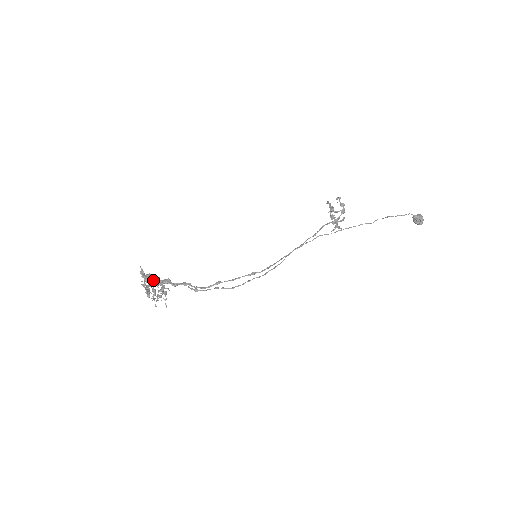
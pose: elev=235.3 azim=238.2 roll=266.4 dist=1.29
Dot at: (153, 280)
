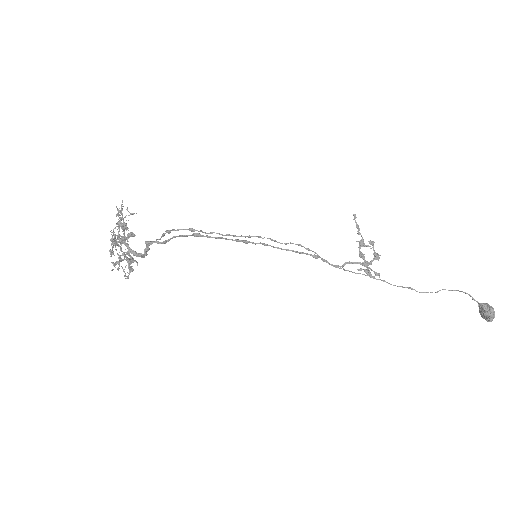
Dot at: (127, 244)
